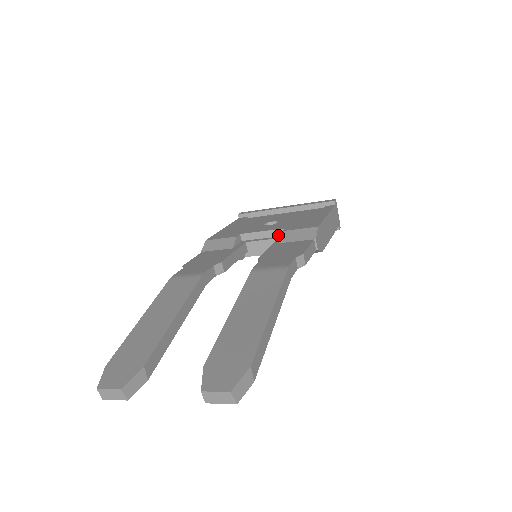
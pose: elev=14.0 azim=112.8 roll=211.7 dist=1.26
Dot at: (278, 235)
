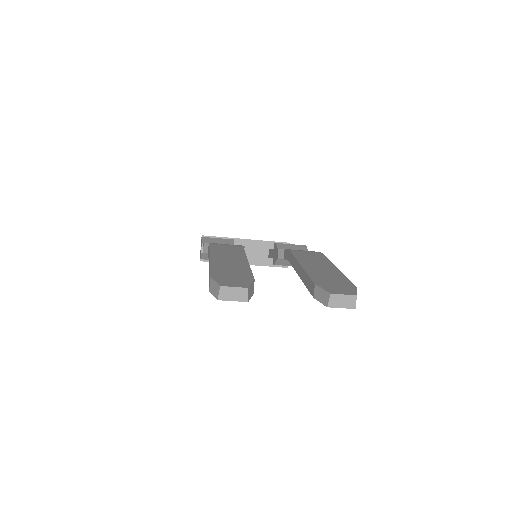
Dot at: (267, 247)
